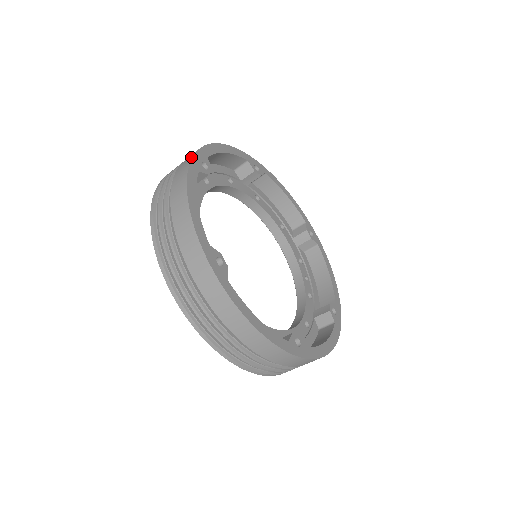
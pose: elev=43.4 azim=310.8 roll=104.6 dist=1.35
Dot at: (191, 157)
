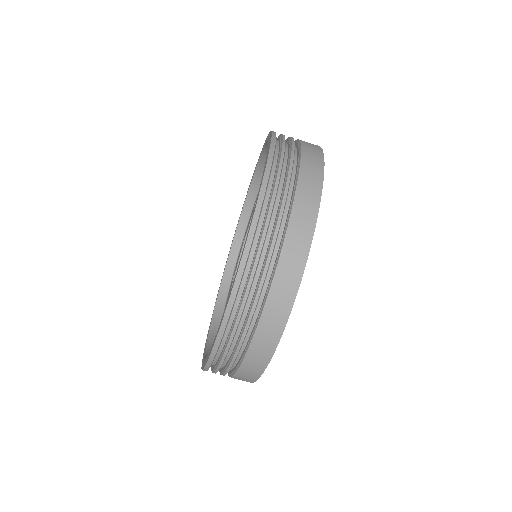
Dot at: occluded
